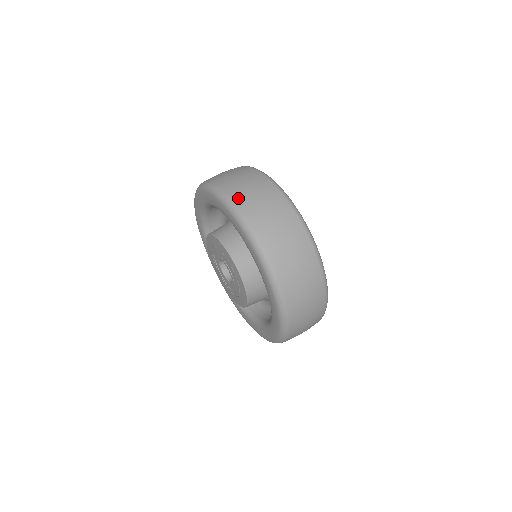
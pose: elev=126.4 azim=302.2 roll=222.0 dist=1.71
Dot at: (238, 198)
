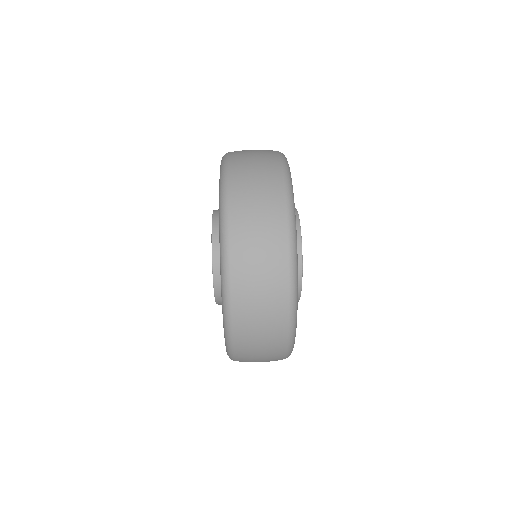
Dot at: (235, 182)
